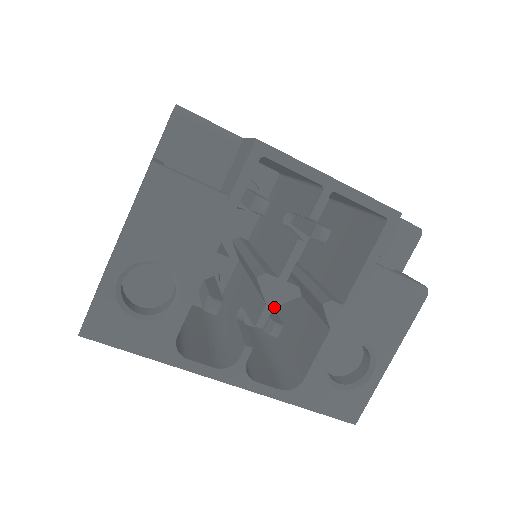
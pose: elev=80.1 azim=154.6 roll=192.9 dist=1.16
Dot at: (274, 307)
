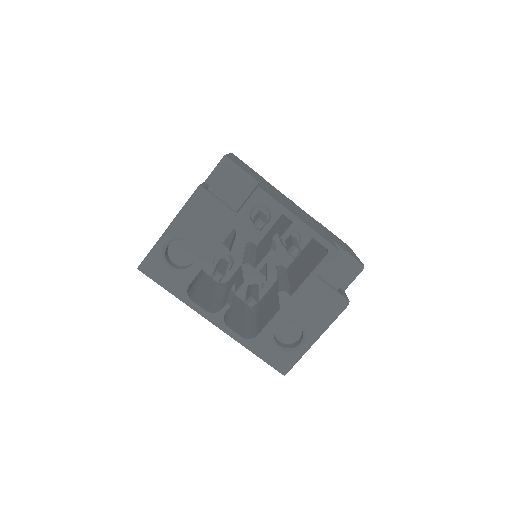
Dot at: (264, 295)
